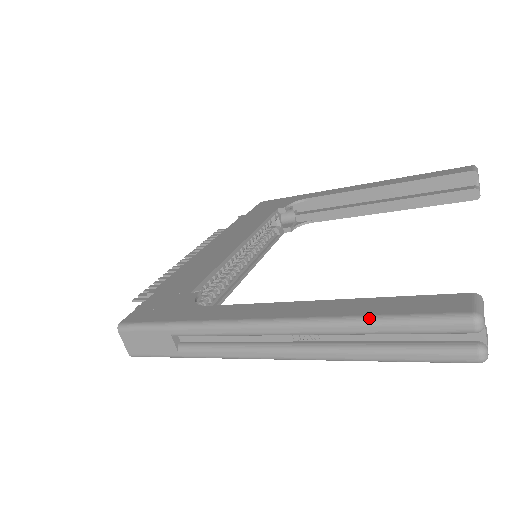
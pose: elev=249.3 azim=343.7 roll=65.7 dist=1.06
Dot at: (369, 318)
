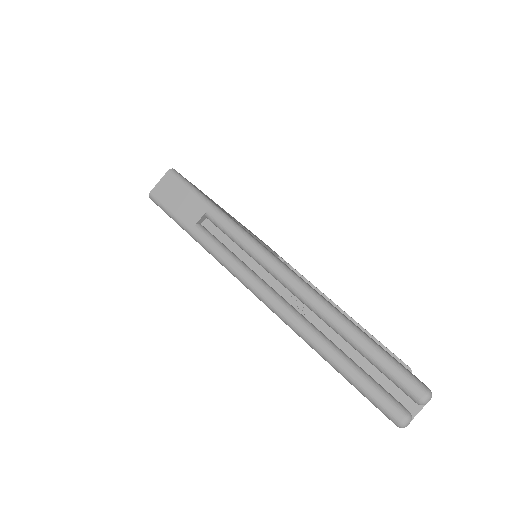
Dot at: (362, 332)
